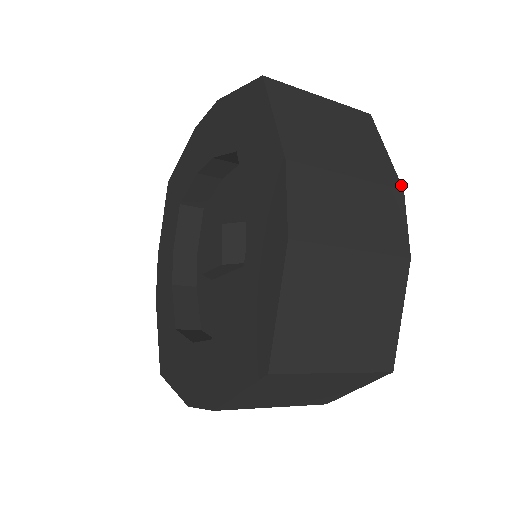
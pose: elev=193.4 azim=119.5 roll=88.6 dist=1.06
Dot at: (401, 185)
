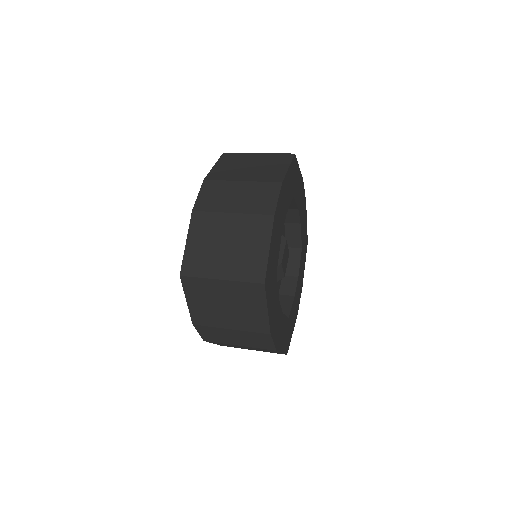
Dot at: (270, 332)
